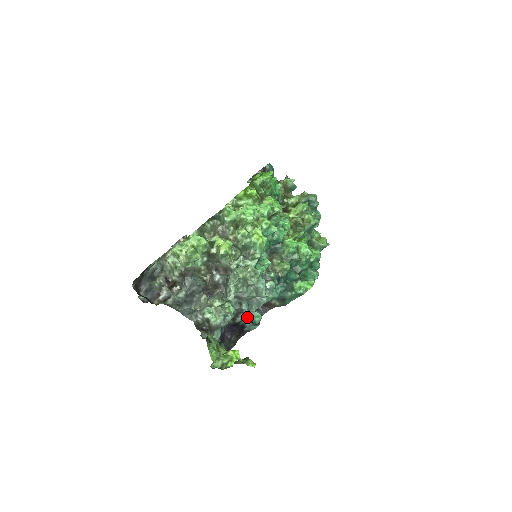
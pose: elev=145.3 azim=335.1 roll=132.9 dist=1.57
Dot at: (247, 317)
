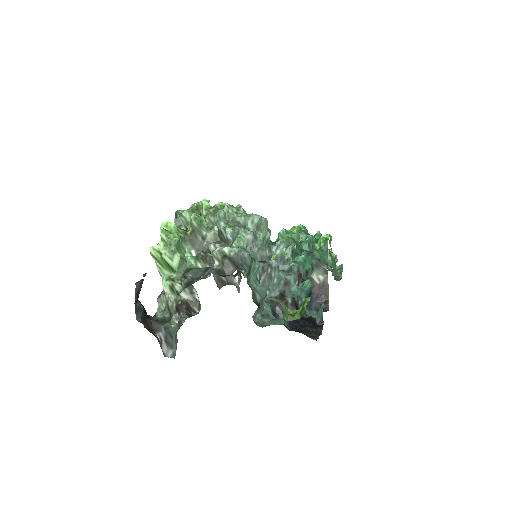
Dot at: (295, 291)
